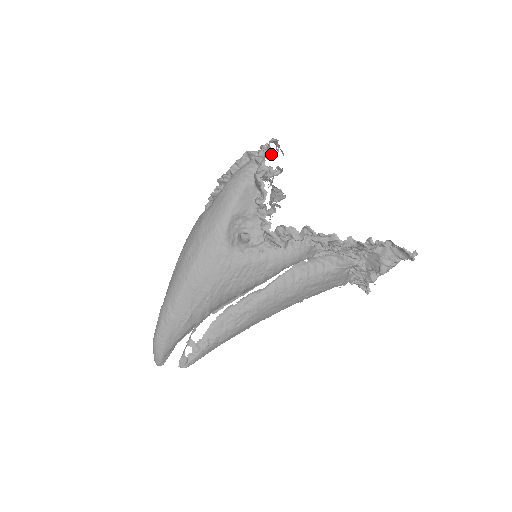
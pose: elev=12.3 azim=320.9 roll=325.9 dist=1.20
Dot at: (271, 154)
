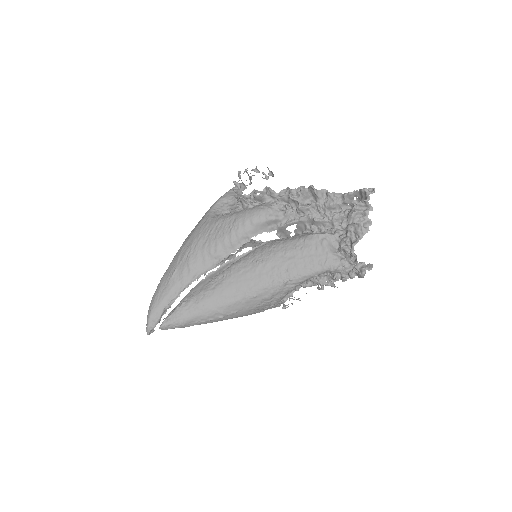
Dot at: (256, 167)
